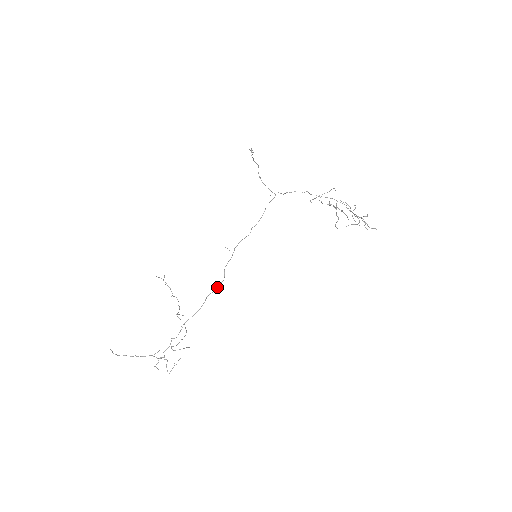
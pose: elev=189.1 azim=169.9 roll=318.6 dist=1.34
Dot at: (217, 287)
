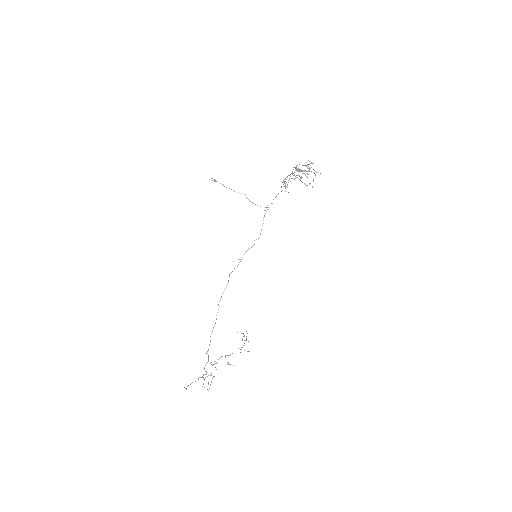
Dot at: occluded
